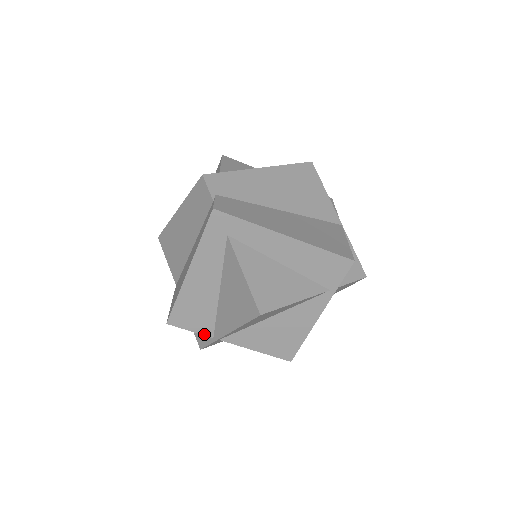
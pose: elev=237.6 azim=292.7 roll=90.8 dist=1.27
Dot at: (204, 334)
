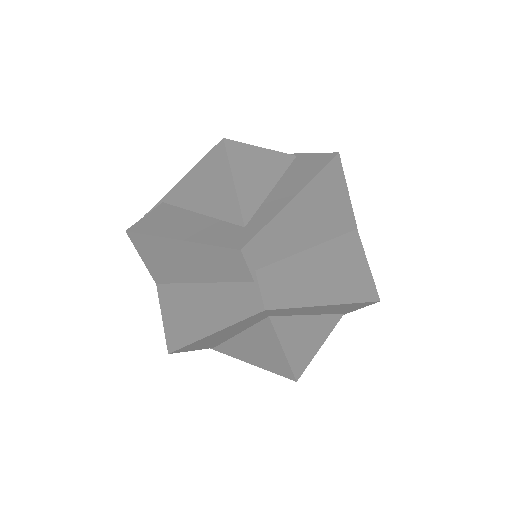
Dot at: (205, 348)
